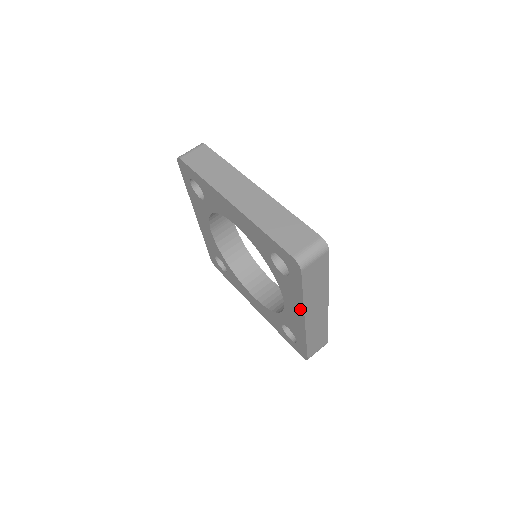
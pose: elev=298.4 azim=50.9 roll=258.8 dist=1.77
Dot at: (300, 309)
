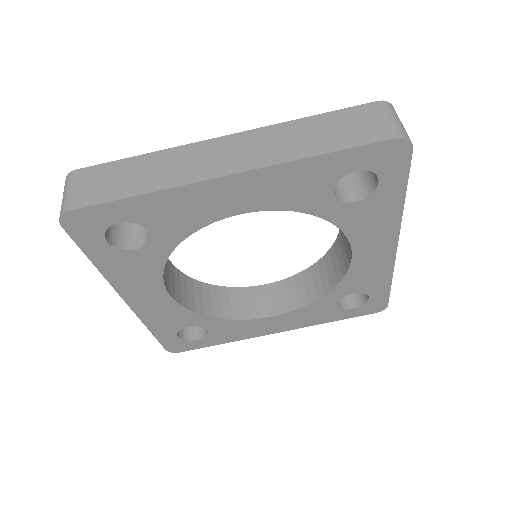
Dot at: (392, 231)
